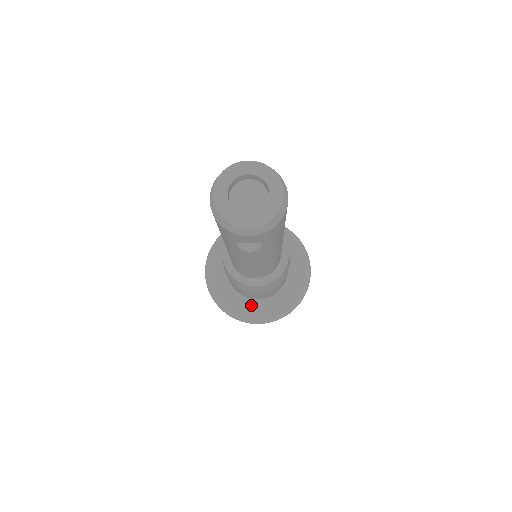
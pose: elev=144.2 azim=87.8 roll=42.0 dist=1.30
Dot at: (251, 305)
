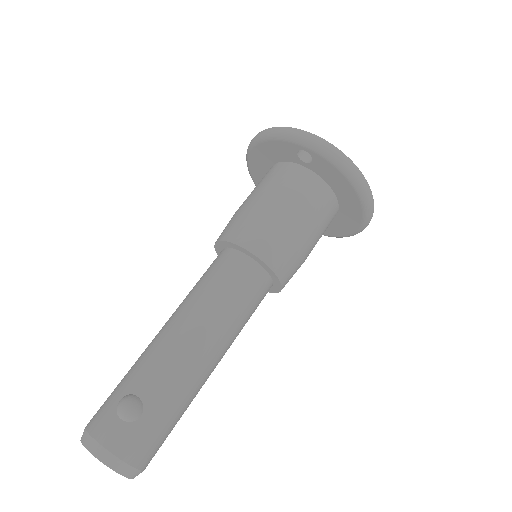
Dot at: occluded
